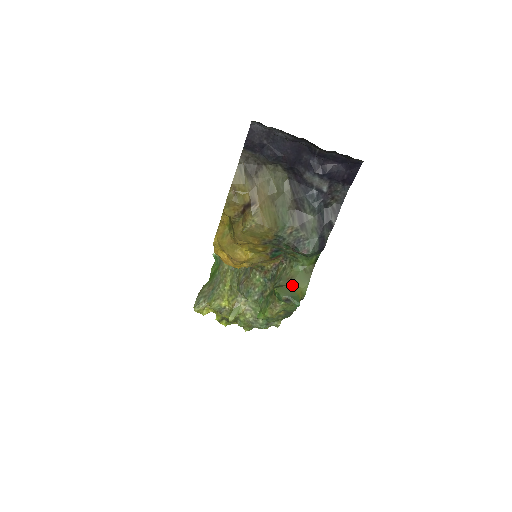
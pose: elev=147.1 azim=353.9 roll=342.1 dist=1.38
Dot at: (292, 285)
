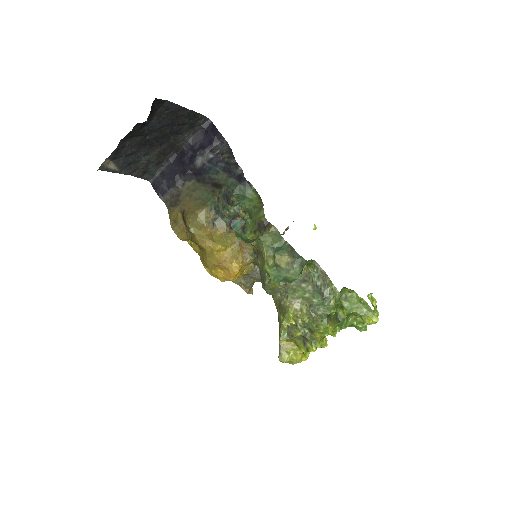
Dot at: occluded
